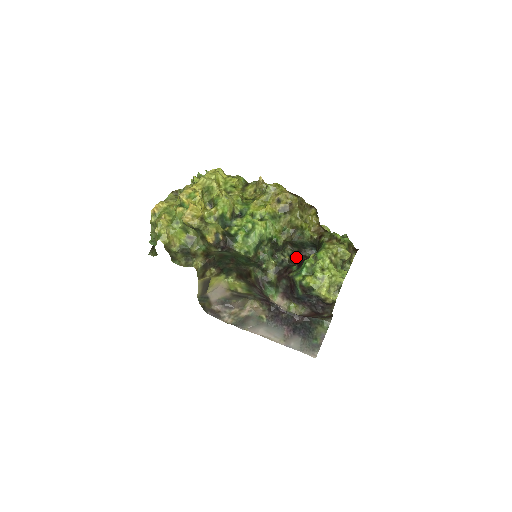
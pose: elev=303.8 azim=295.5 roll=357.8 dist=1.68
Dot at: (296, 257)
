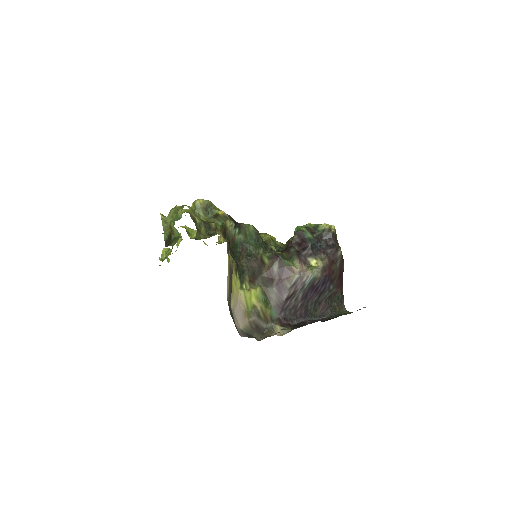
Dot at: occluded
